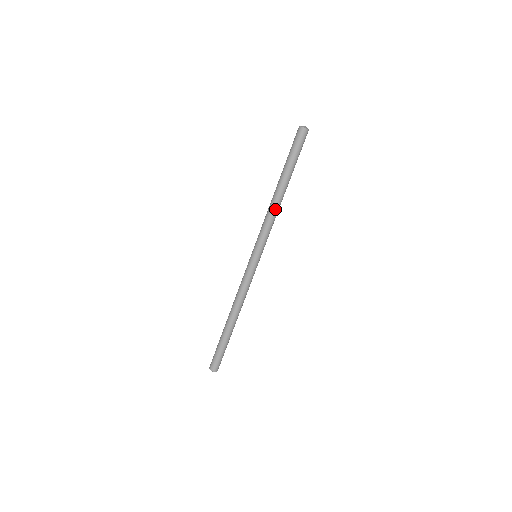
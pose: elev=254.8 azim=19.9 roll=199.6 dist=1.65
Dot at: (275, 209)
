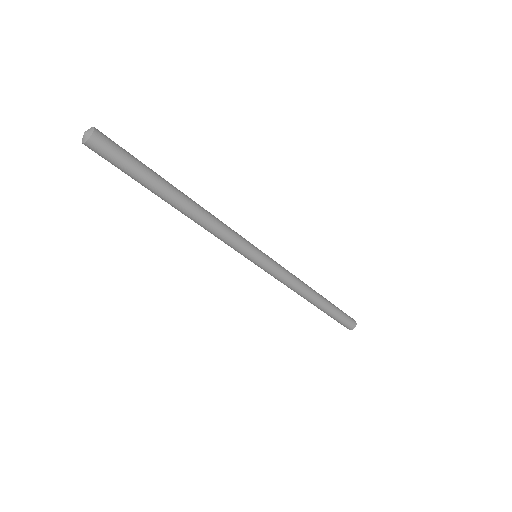
Dot at: (207, 218)
